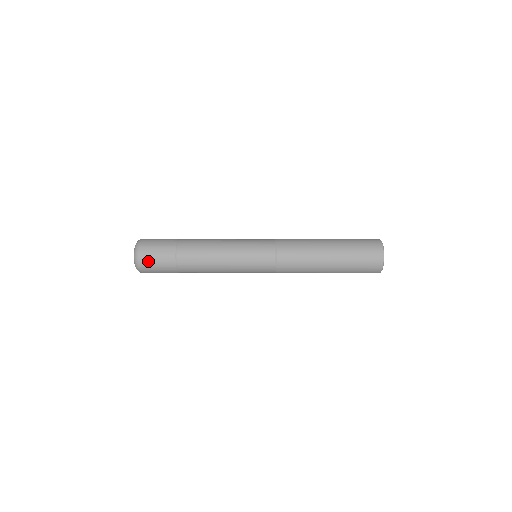
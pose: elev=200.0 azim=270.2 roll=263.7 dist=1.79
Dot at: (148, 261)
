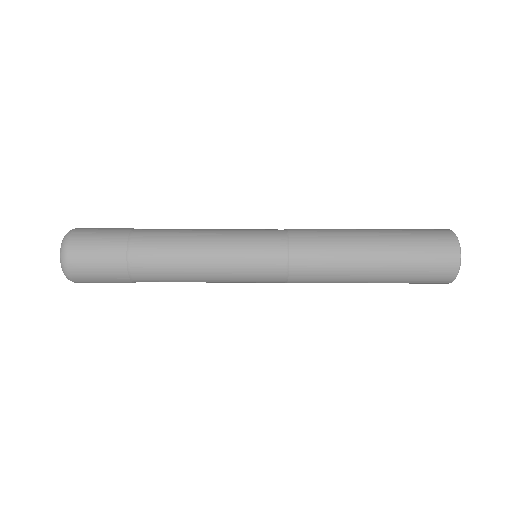
Dot at: (85, 277)
